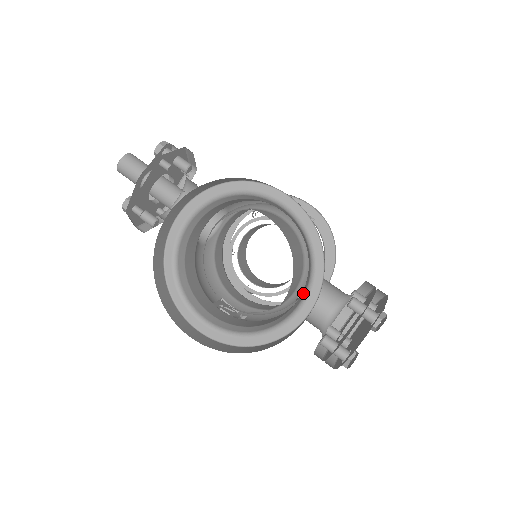
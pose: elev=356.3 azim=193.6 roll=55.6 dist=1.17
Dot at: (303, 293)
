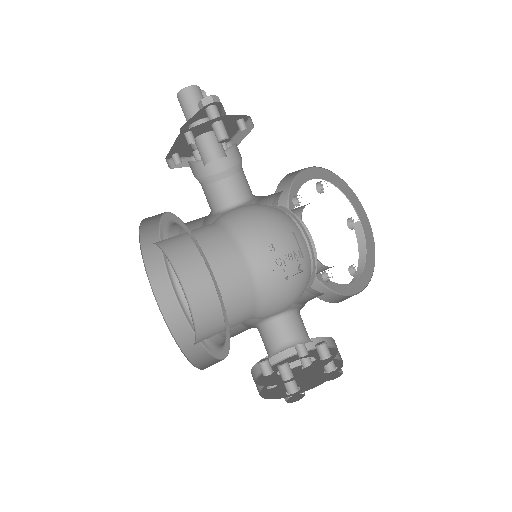
Dot at: occluded
